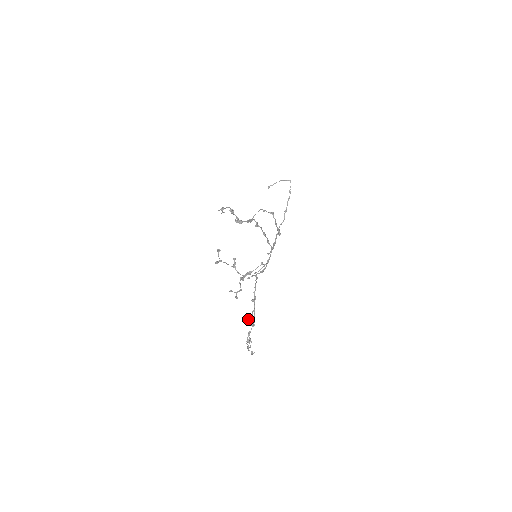
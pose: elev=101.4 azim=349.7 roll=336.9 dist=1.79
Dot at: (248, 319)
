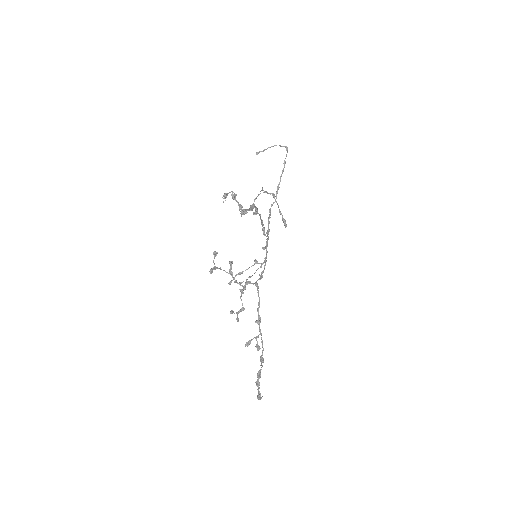
Dot at: (248, 345)
